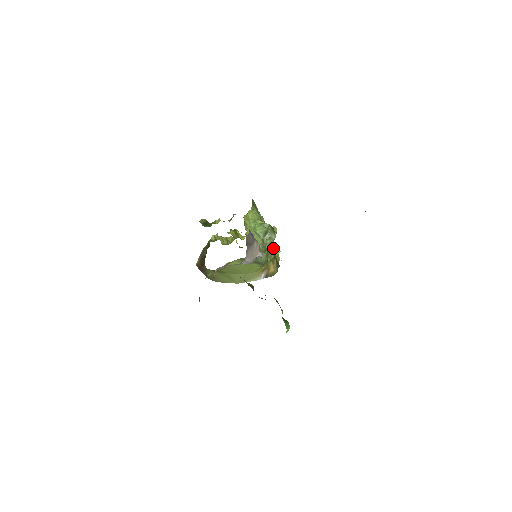
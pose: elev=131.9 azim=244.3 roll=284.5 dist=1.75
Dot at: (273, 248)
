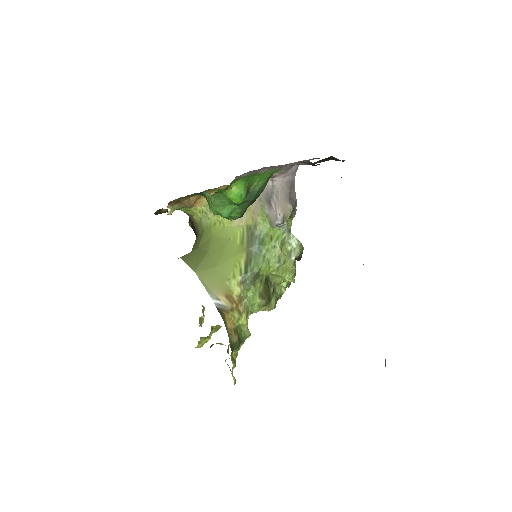
Dot at: (267, 295)
